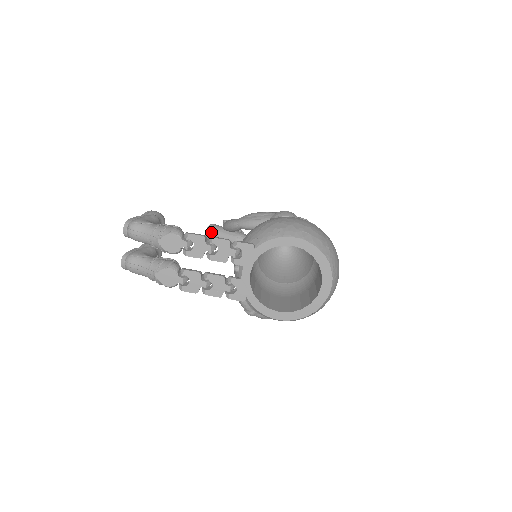
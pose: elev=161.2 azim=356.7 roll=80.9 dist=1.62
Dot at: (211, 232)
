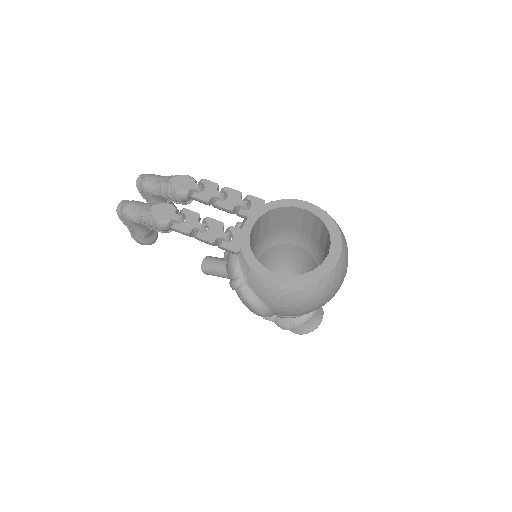
Dot at: (210, 258)
